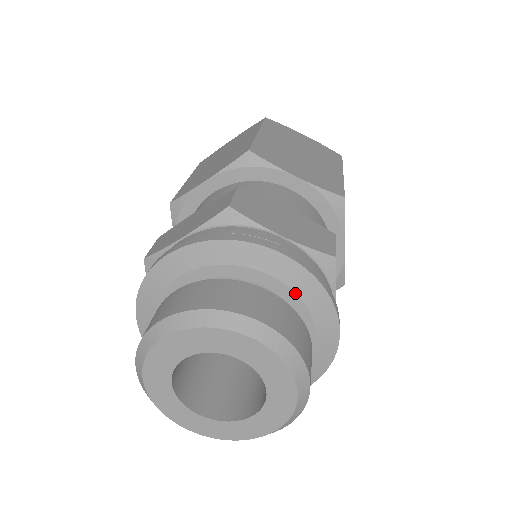
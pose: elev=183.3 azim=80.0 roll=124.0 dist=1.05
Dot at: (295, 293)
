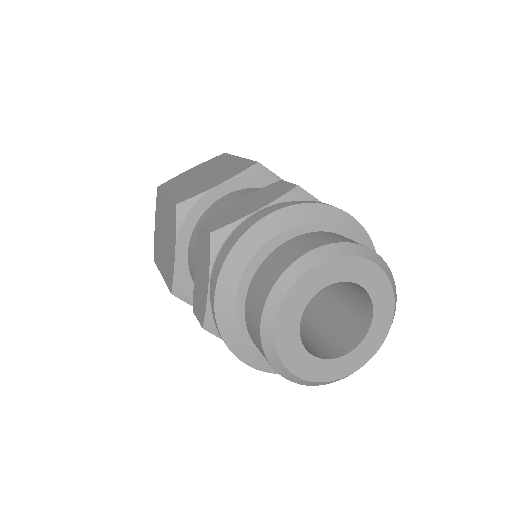
Dot at: occluded
